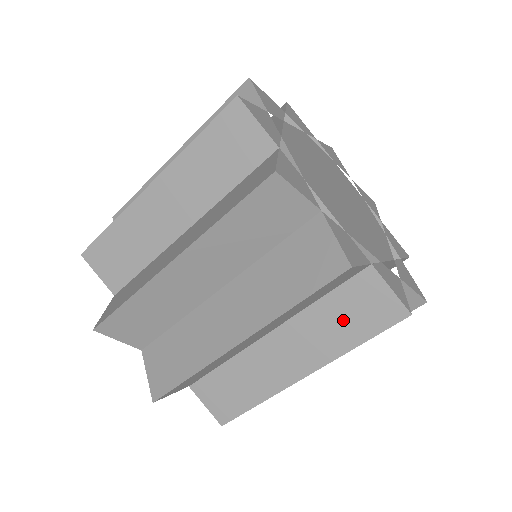
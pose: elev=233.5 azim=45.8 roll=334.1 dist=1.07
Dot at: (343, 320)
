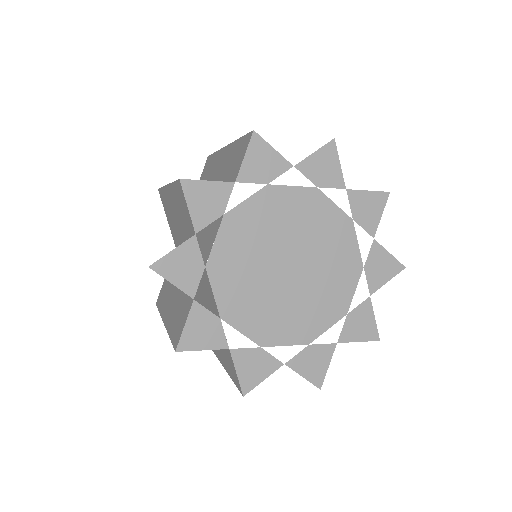
Dot at: occluded
